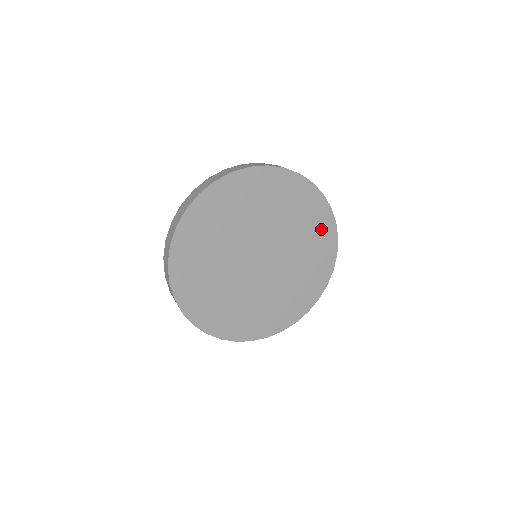
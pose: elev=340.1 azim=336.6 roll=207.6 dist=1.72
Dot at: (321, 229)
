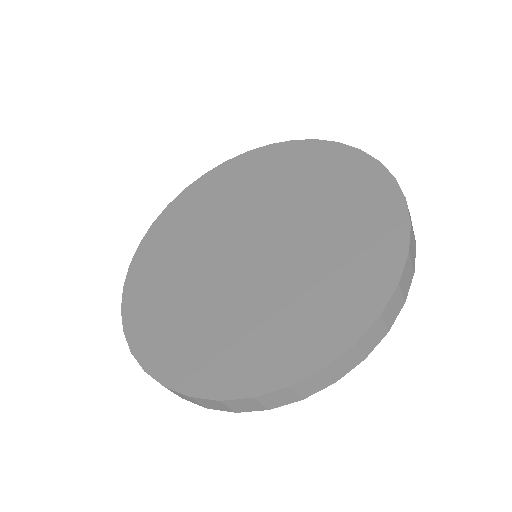
Dot at: (374, 228)
